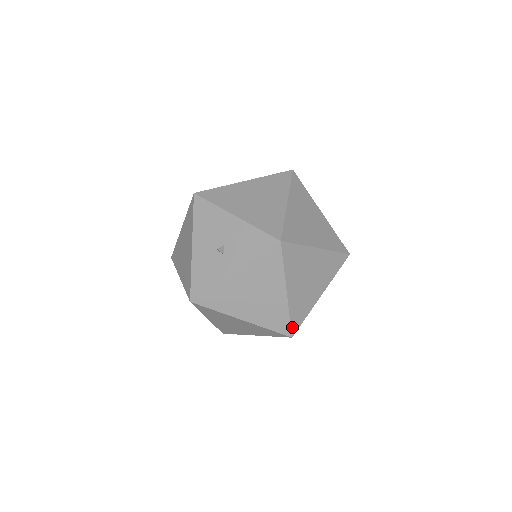
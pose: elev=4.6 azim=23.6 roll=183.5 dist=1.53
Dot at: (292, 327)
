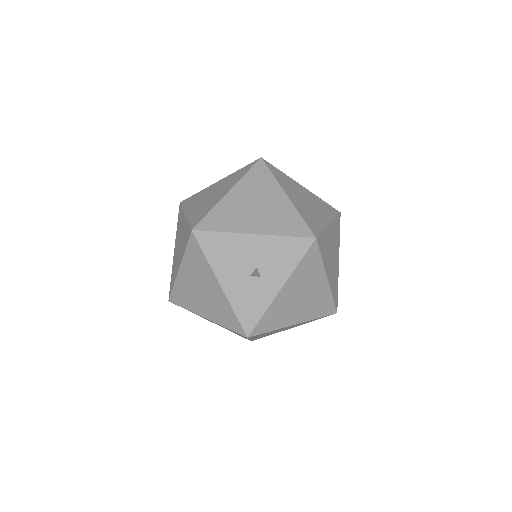
Dot at: (335, 304)
